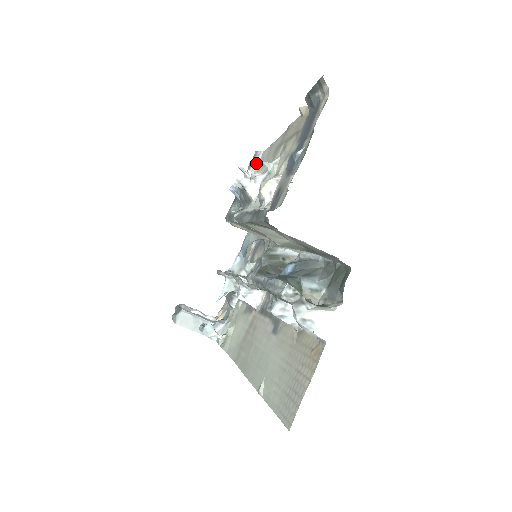
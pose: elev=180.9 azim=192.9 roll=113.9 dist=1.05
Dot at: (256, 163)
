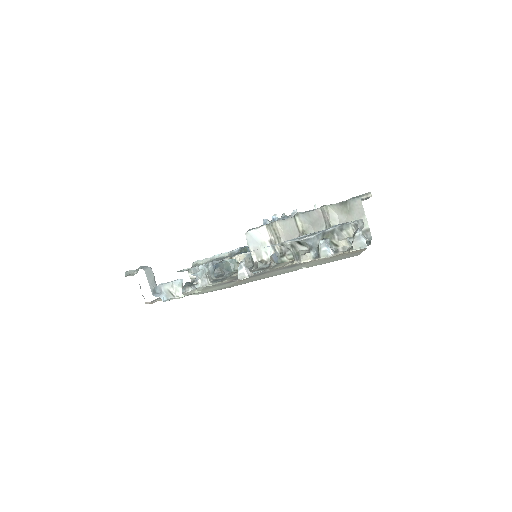
Dot at: occluded
